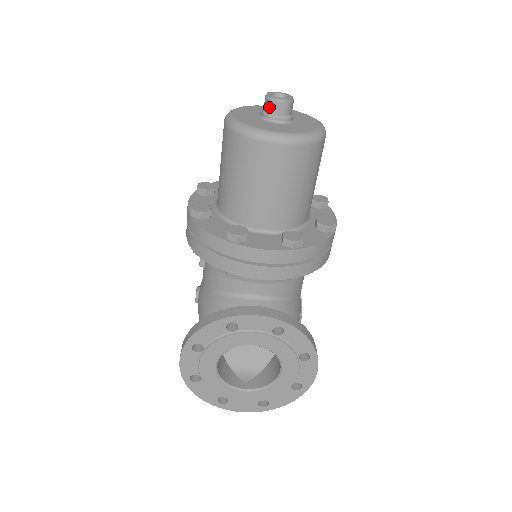
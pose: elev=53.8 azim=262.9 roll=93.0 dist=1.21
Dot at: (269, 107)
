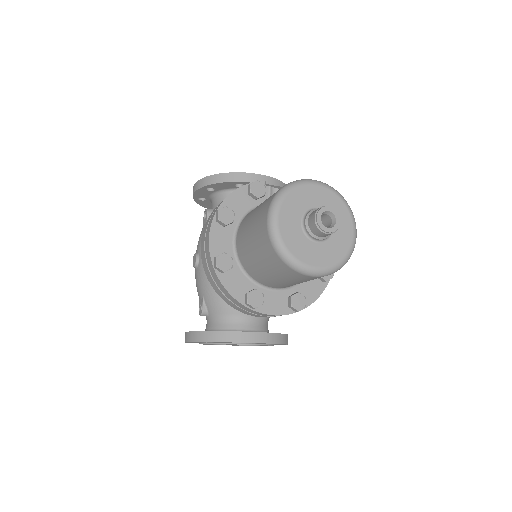
Dot at: (315, 231)
